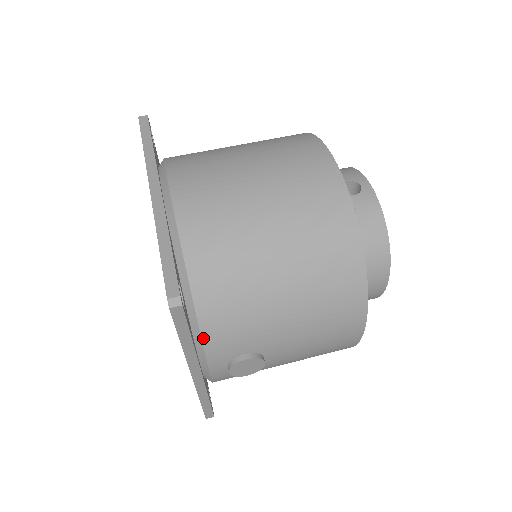
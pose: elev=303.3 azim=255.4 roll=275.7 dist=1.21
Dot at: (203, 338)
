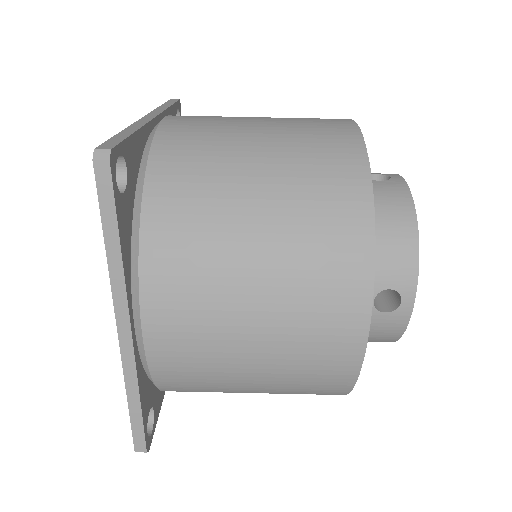
Dot at: occluded
